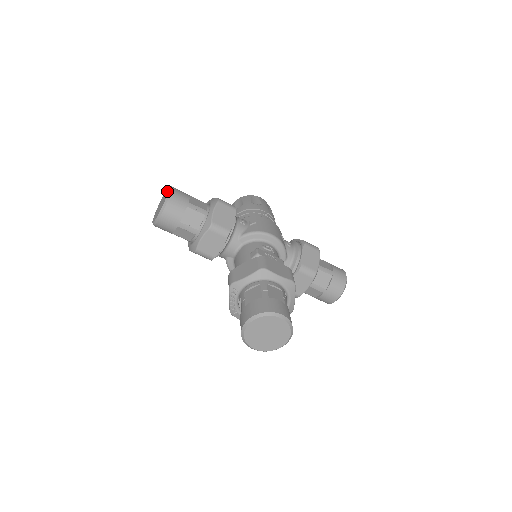
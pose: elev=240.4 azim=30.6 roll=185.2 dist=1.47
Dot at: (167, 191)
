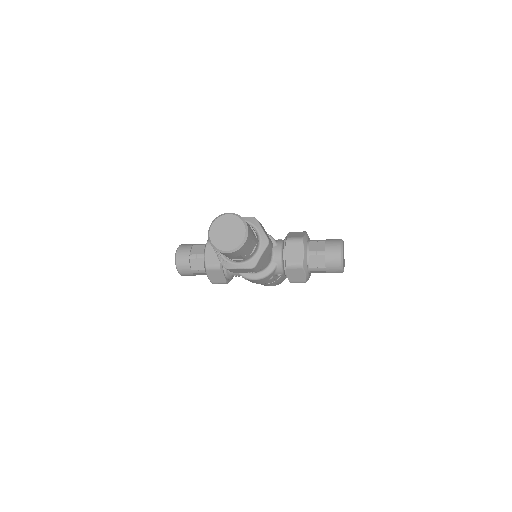
Dot at: occluded
